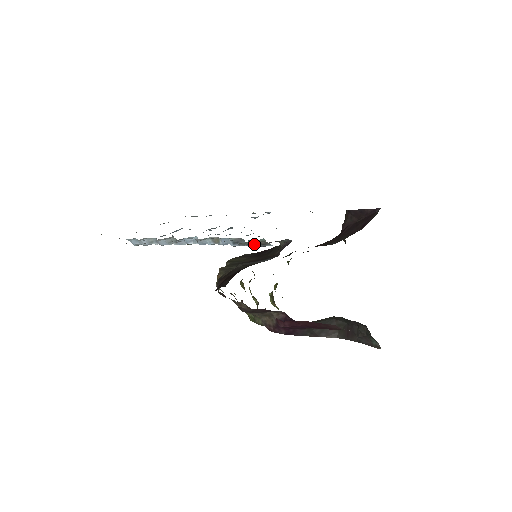
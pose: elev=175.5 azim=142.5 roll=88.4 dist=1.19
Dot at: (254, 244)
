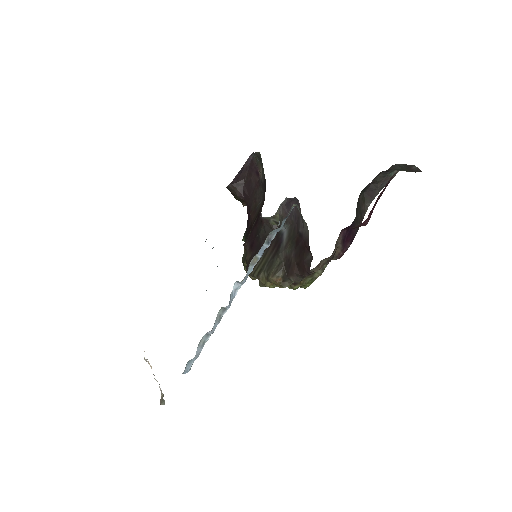
Dot at: (283, 223)
